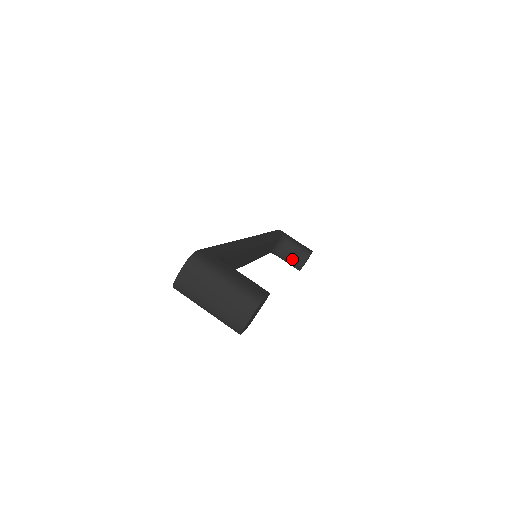
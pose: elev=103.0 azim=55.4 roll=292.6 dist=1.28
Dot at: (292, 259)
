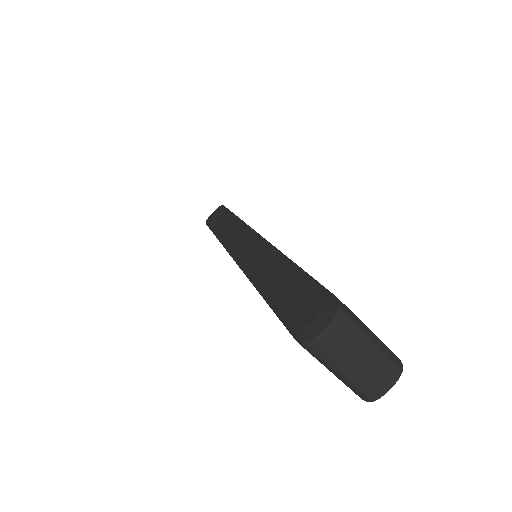
Dot at: occluded
